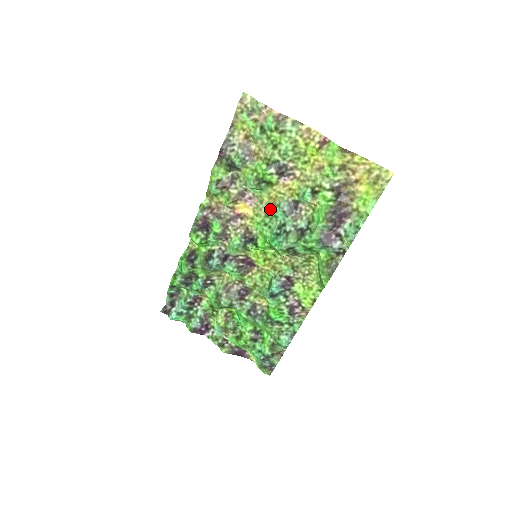
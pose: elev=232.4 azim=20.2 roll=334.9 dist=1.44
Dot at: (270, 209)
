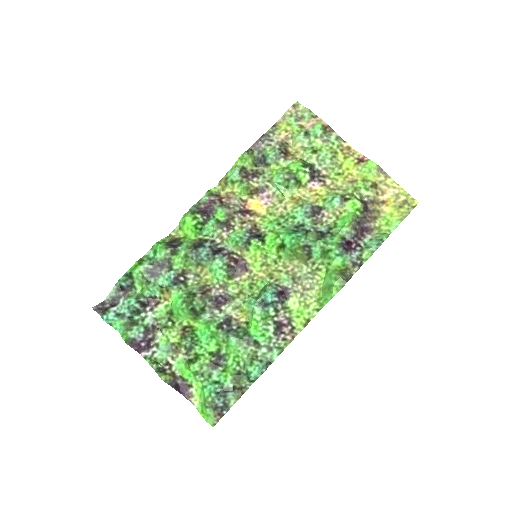
Dot at: (289, 209)
